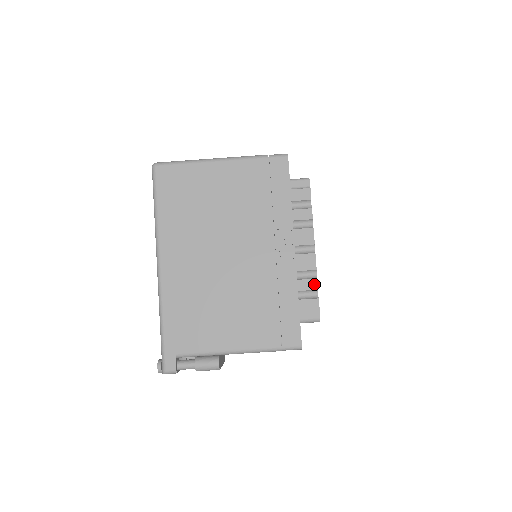
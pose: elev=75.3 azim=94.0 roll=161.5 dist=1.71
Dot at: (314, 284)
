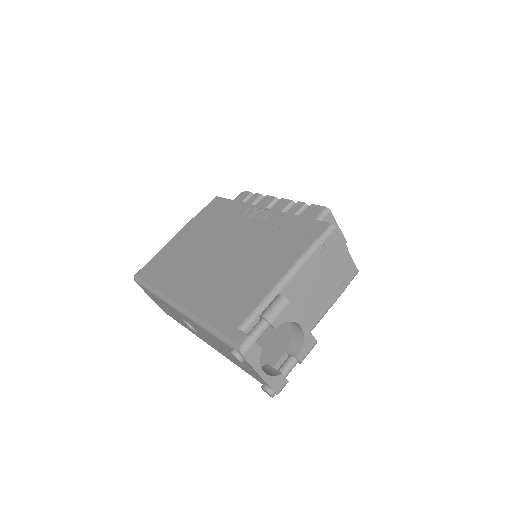
Dot at: (299, 204)
